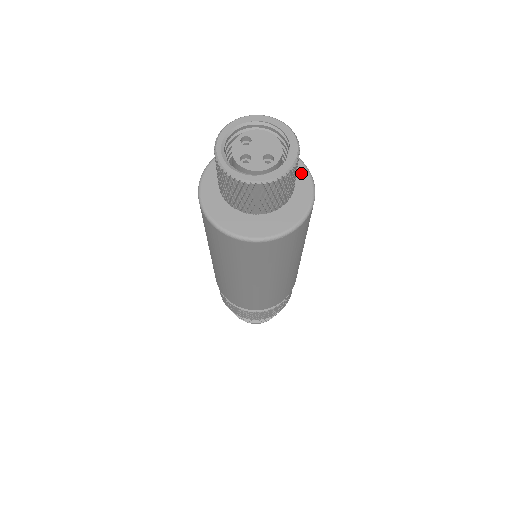
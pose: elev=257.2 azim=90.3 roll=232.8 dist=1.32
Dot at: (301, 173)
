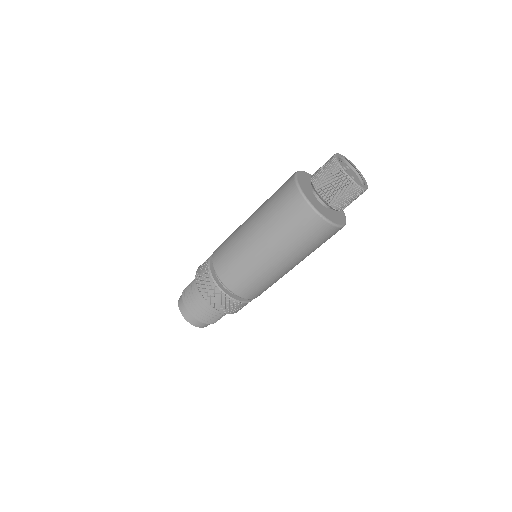
Dot at: (343, 217)
